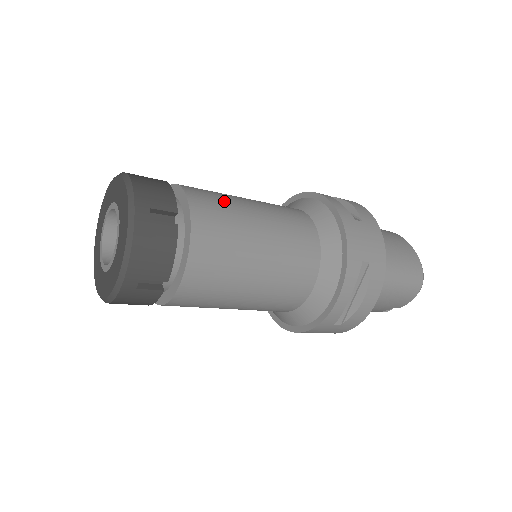
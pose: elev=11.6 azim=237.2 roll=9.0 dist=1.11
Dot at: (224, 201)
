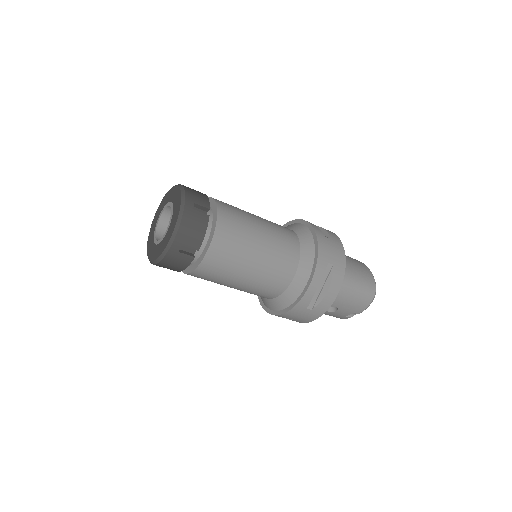
Dot at: (239, 210)
